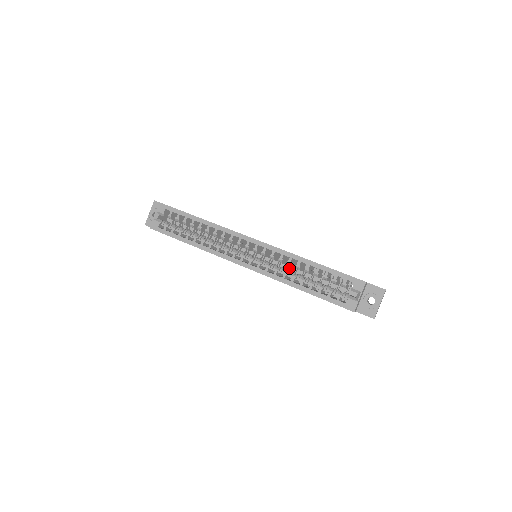
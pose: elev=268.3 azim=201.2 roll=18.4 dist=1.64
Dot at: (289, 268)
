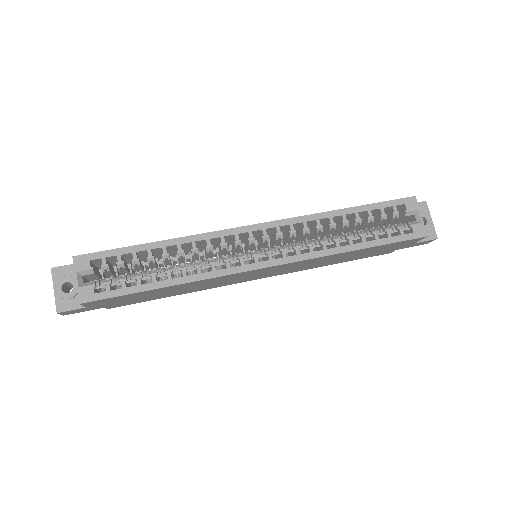
Dot at: occluded
